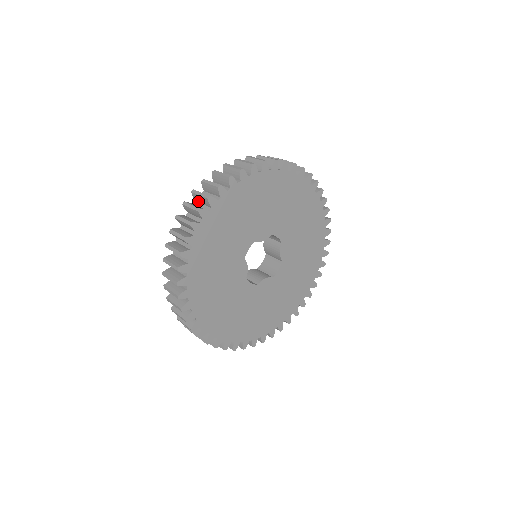
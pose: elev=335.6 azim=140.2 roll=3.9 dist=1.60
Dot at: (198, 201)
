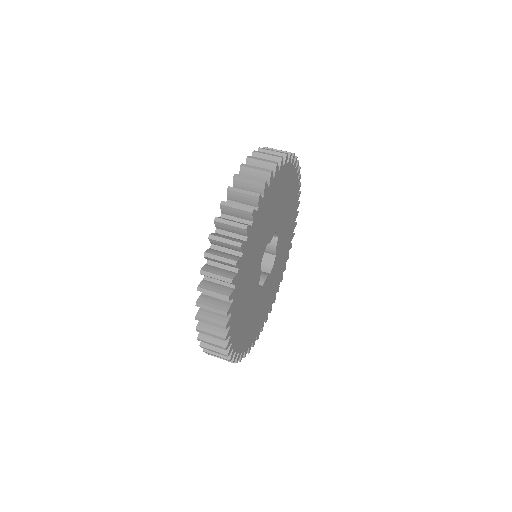
Dot at: (229, 214)
